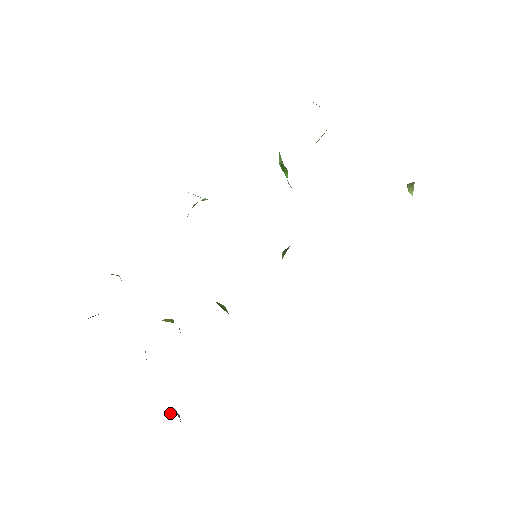
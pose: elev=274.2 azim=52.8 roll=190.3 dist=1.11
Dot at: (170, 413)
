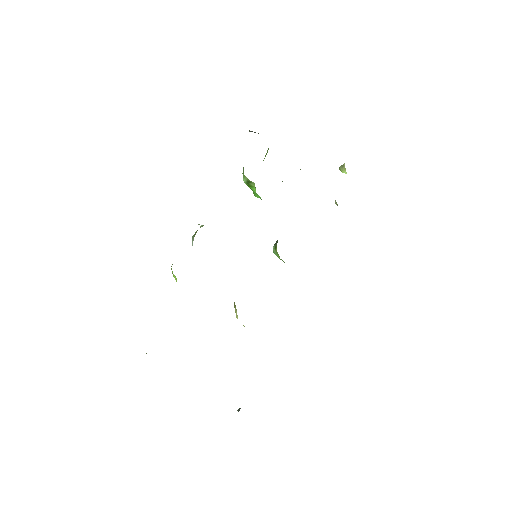
Dot at: (239, 409)
